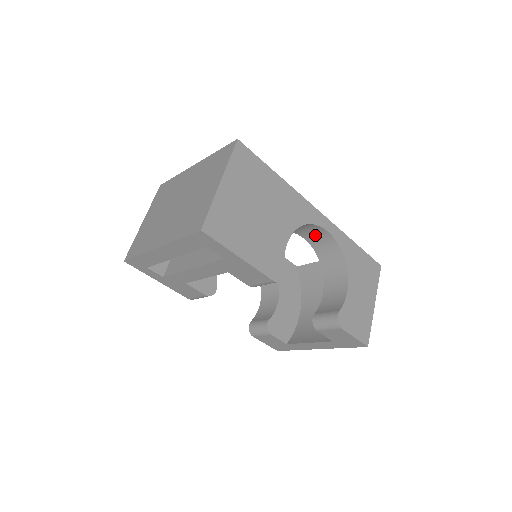
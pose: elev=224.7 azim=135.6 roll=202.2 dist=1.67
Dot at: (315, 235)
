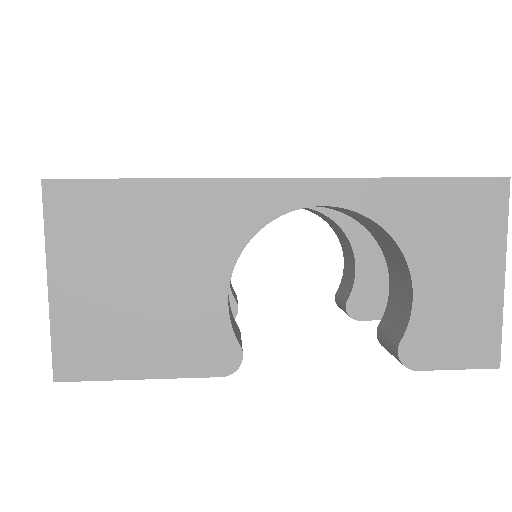
Dot at: occluded
